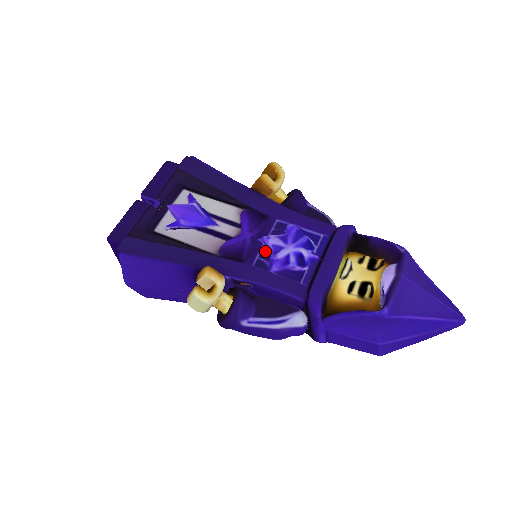
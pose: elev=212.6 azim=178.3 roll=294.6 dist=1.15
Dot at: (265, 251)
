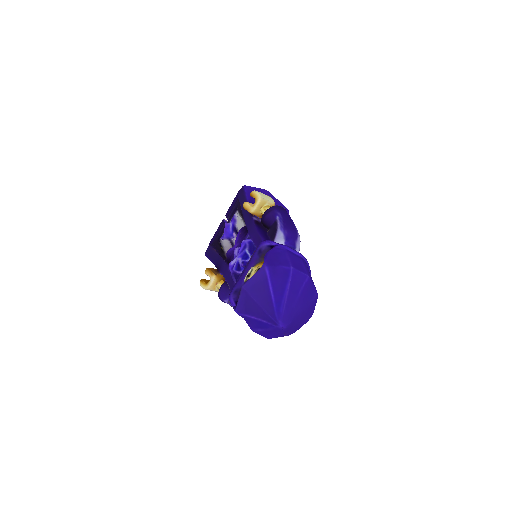
Dot at: occluded
